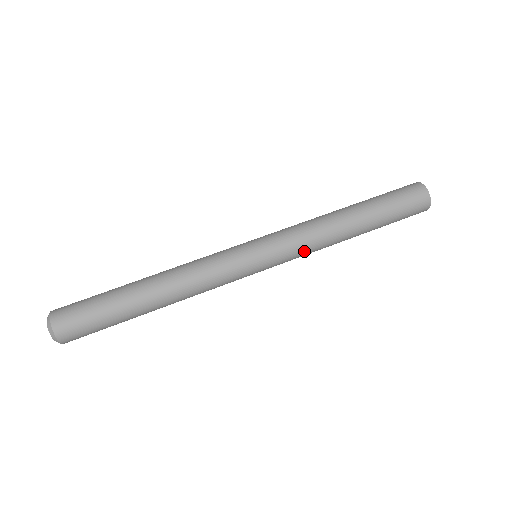
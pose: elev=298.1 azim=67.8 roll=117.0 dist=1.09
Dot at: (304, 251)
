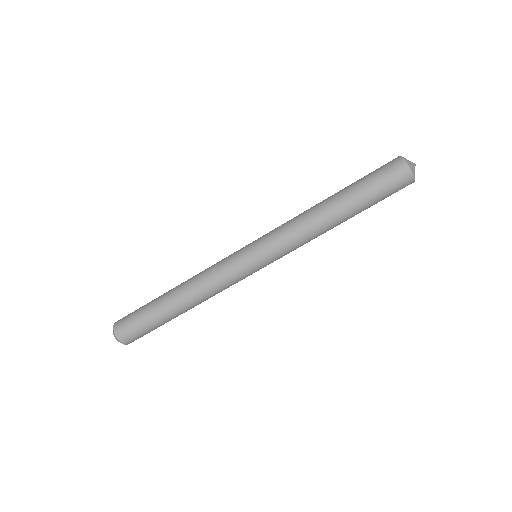
Dot at: (293, 245)
